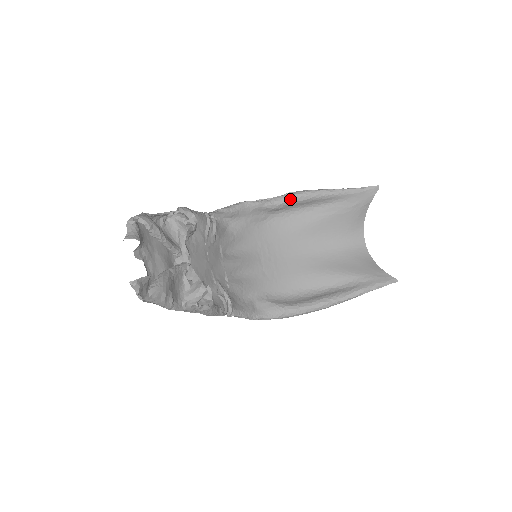
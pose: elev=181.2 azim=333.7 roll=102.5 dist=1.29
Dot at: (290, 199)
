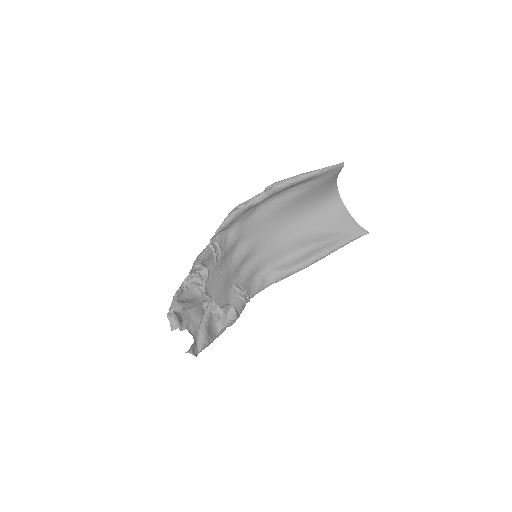
Dot at: (271, 193)
